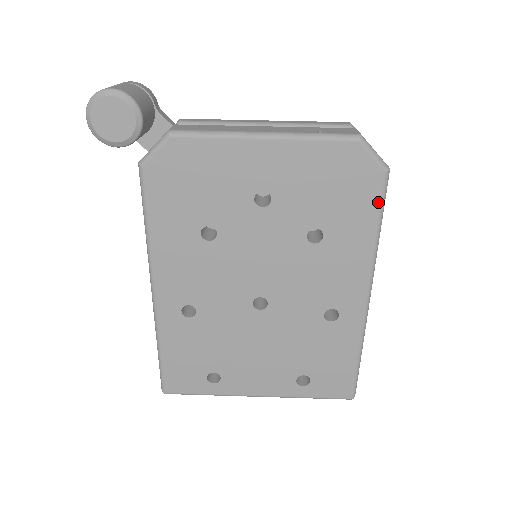
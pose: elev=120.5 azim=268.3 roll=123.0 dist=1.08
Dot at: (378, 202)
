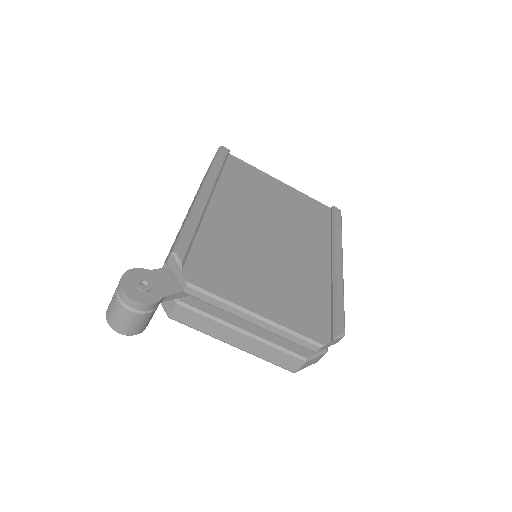
Dot at: occluded
